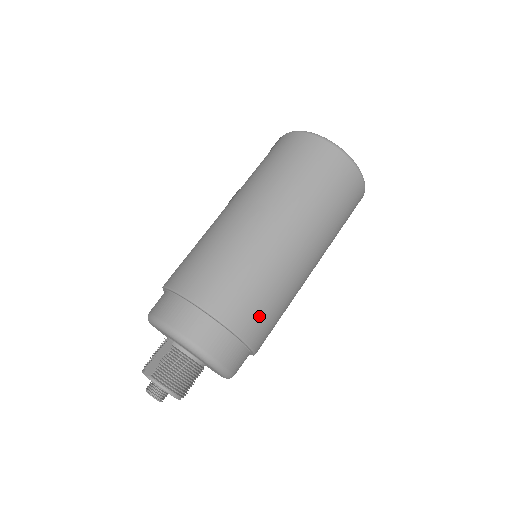
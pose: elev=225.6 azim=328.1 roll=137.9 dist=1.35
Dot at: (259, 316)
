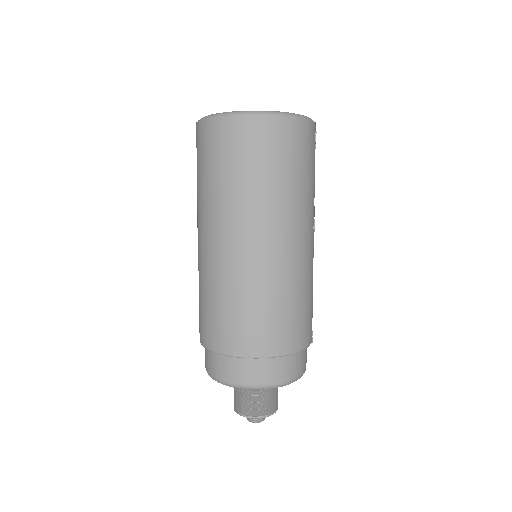
Dot at: (255, 329)
